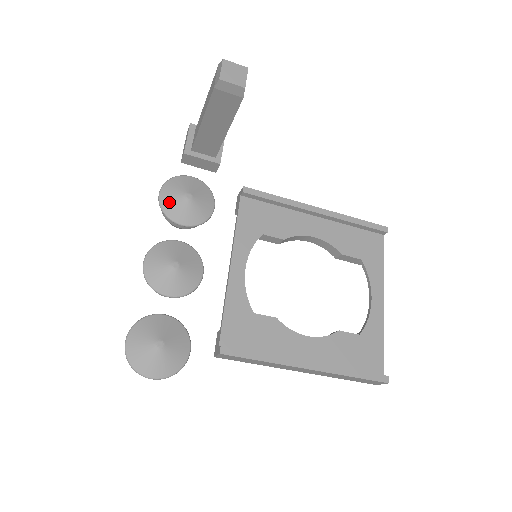
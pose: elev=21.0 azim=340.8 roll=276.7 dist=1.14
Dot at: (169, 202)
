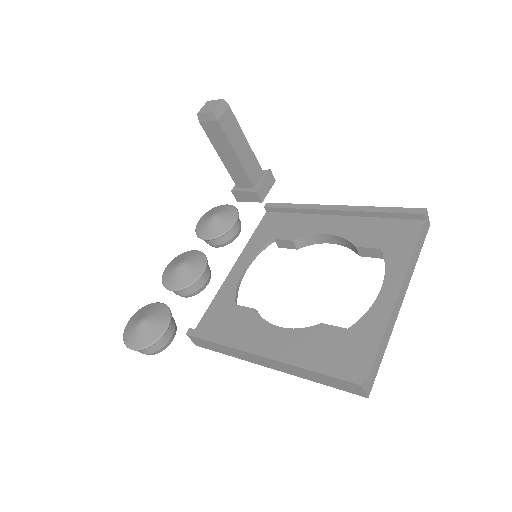
Dot at: (200, 224)
